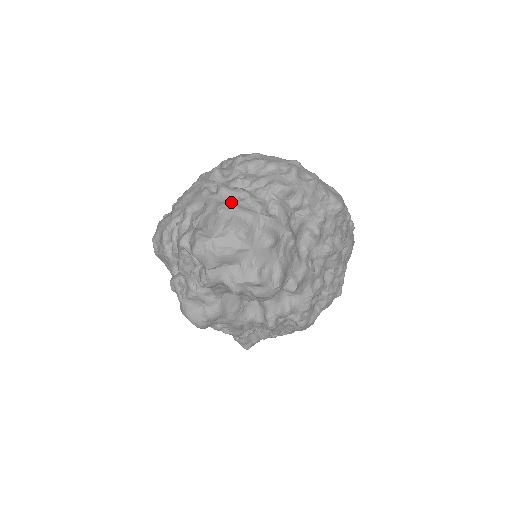
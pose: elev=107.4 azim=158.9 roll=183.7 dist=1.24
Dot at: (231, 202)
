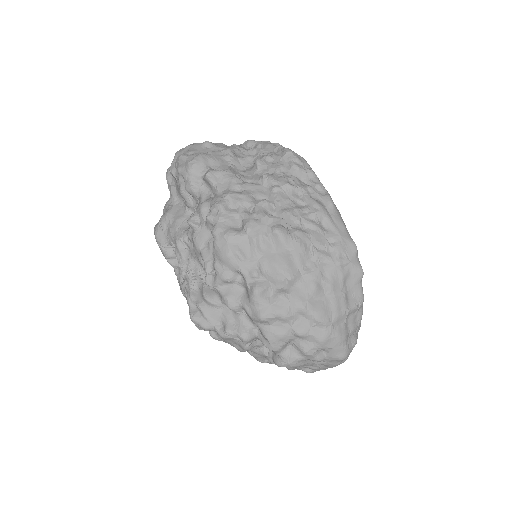
Dot at: occluded
